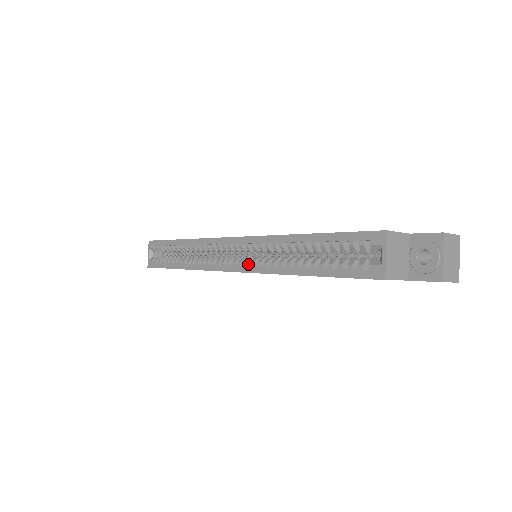
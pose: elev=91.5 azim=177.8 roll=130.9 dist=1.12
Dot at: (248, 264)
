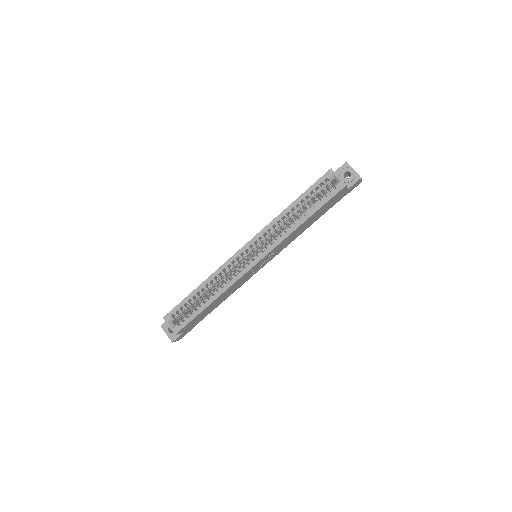
Dot at: (266, 248)
